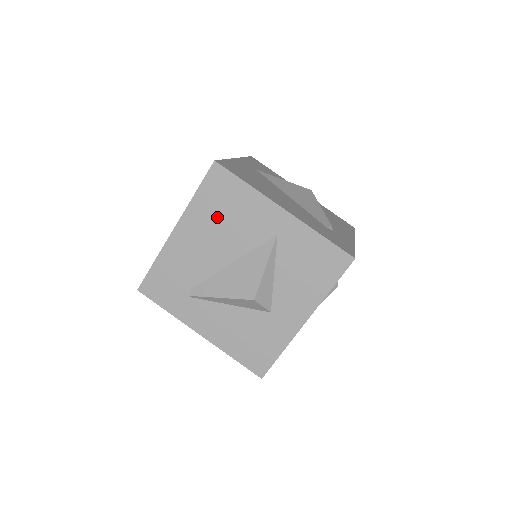
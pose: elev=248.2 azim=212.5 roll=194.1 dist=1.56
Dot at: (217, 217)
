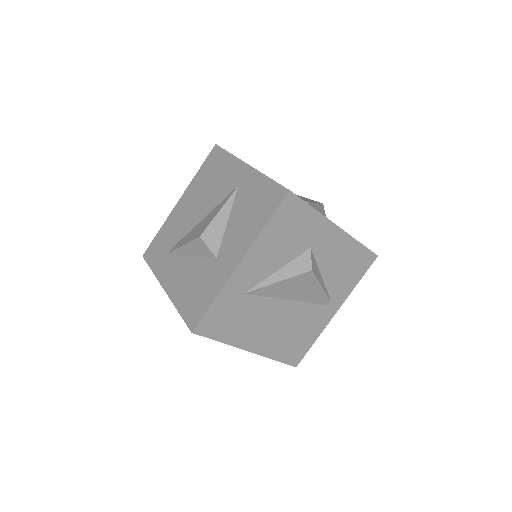
Dot at: (205, 184)
